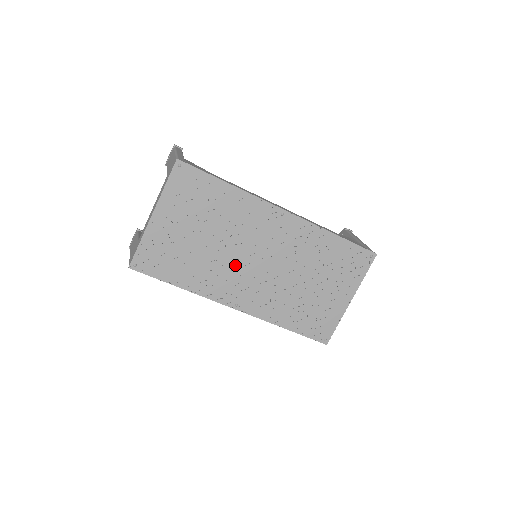
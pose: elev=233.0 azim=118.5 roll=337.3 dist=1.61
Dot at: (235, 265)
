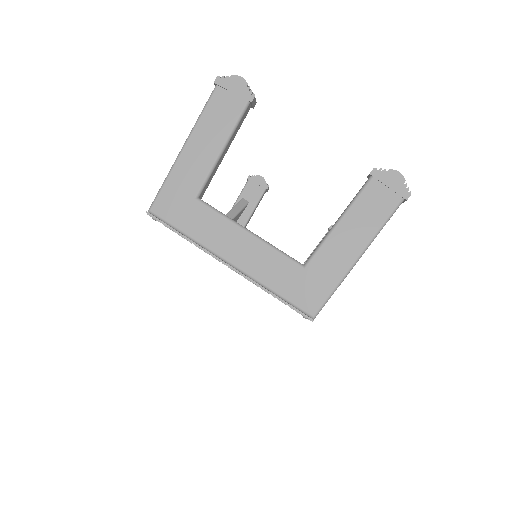
Dot at: occluded
